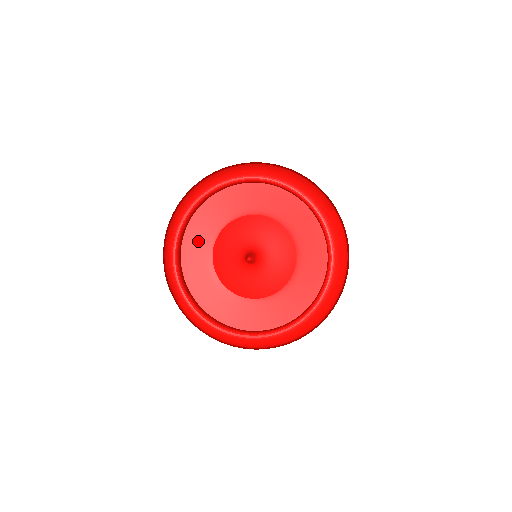
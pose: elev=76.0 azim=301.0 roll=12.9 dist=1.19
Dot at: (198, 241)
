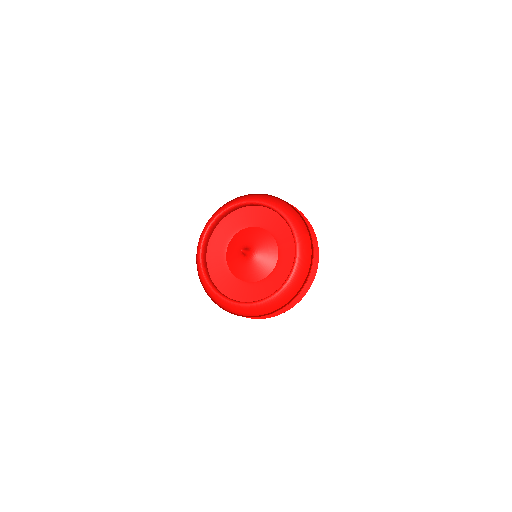
Dot at: (221, 237)
